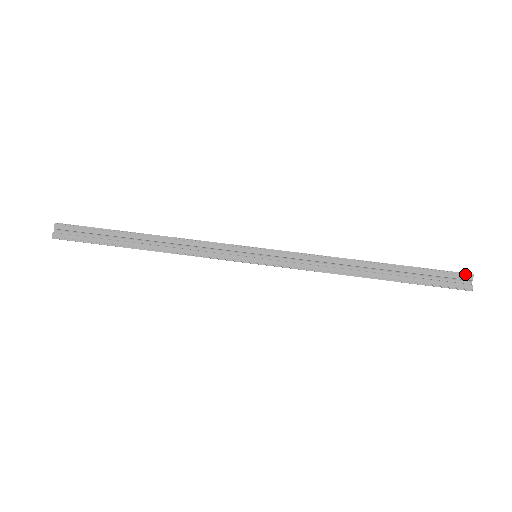
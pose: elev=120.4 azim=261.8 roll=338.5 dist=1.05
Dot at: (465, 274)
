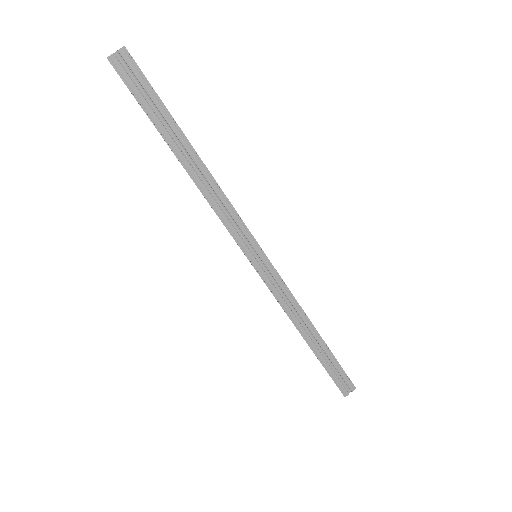
Dot at: (353, 385)
